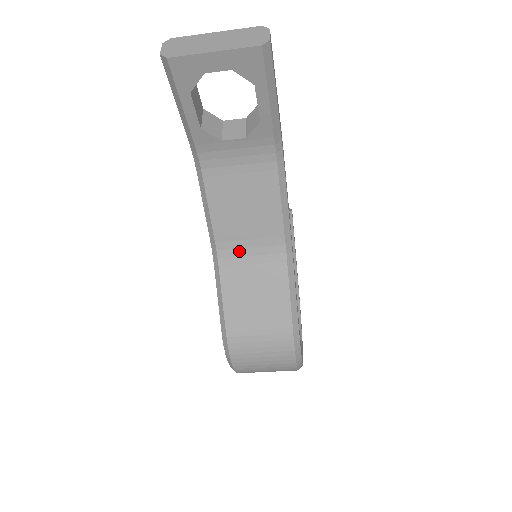
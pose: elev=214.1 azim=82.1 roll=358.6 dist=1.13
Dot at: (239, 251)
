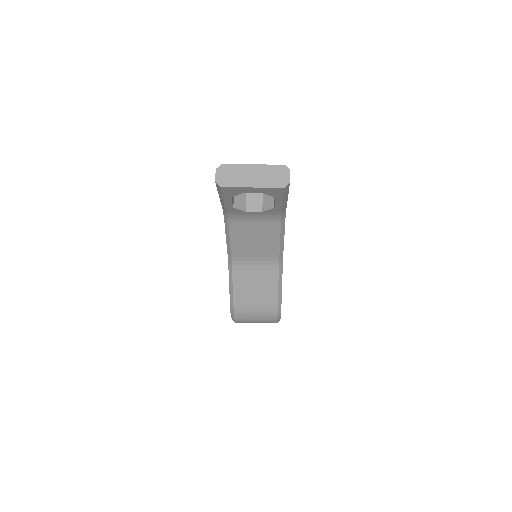
Dot at: (247, 262)
